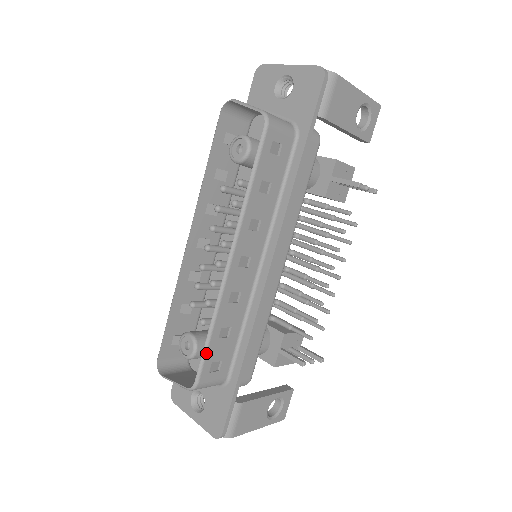
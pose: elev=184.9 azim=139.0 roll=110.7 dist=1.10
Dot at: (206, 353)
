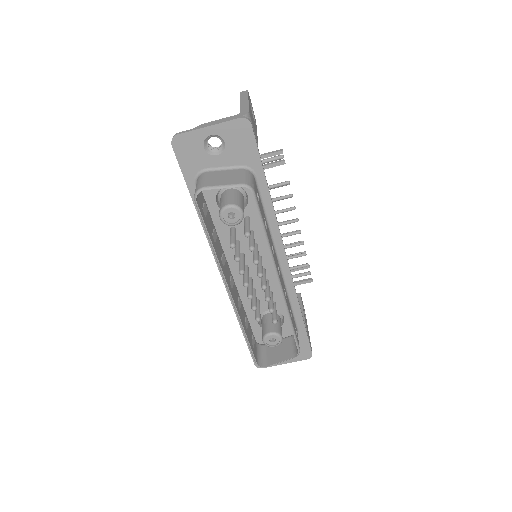
Dot at: (295, 334)
